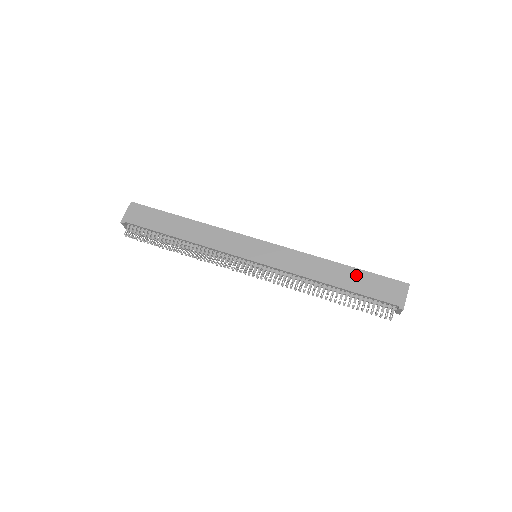
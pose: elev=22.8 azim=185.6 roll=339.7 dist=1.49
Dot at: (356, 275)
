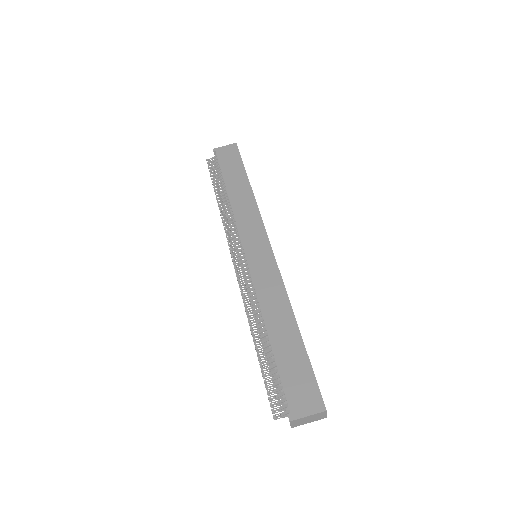
Dot at: (296, 349)
